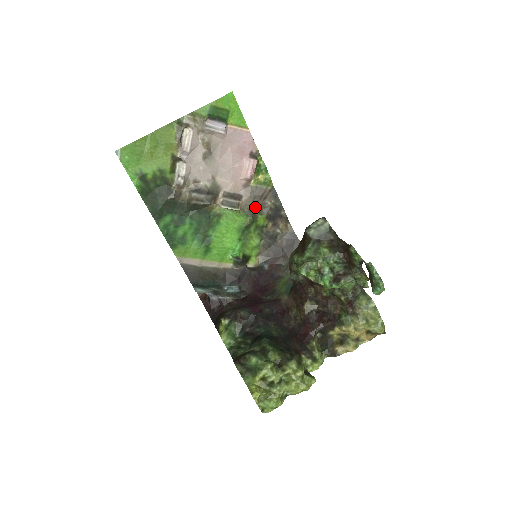
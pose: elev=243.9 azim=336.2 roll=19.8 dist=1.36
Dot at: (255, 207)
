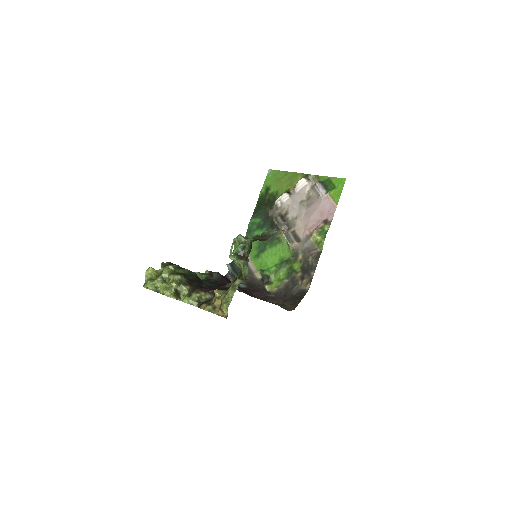
Dot at: (301, 255)
